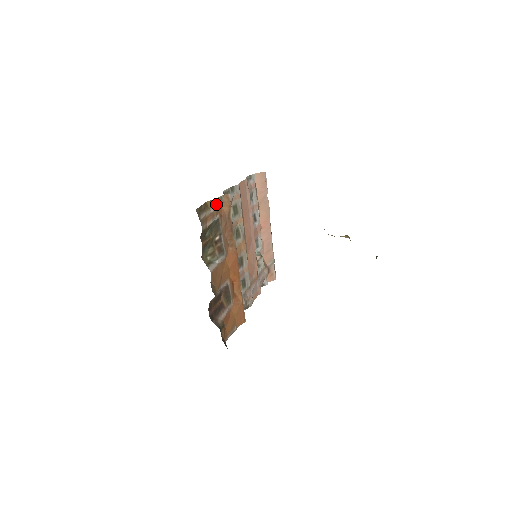
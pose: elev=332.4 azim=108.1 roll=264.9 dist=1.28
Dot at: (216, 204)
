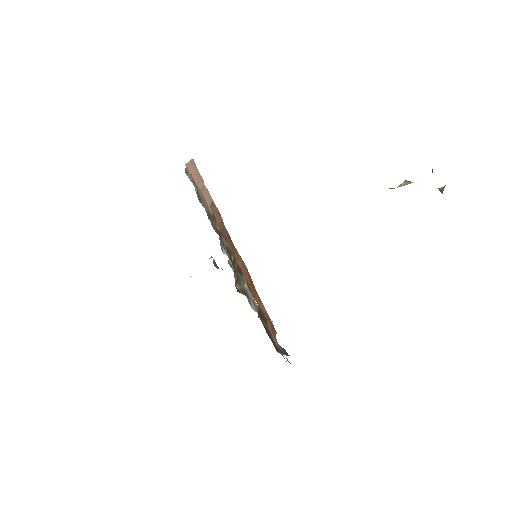
Dot at: (215, 219)
